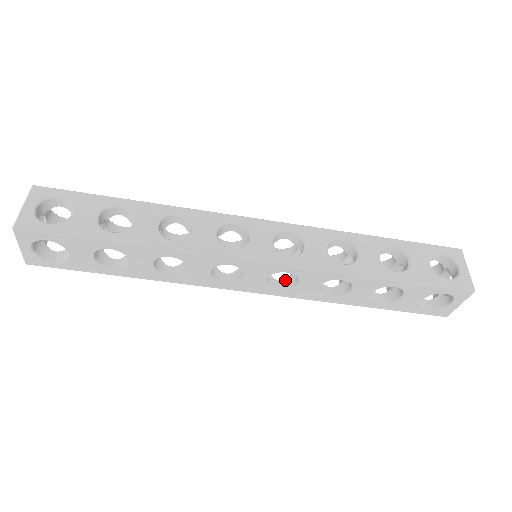
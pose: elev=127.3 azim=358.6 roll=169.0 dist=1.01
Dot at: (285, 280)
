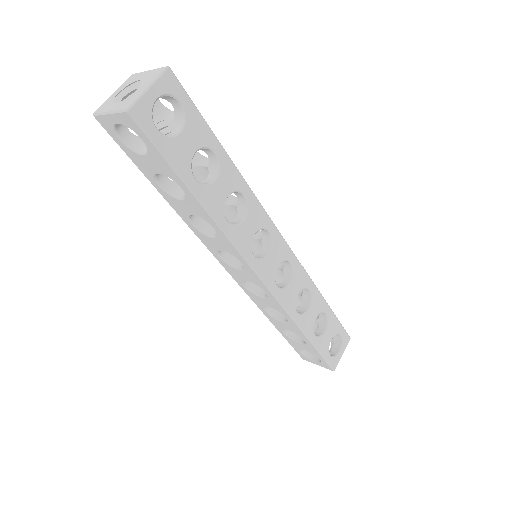
Dot at: occluded
